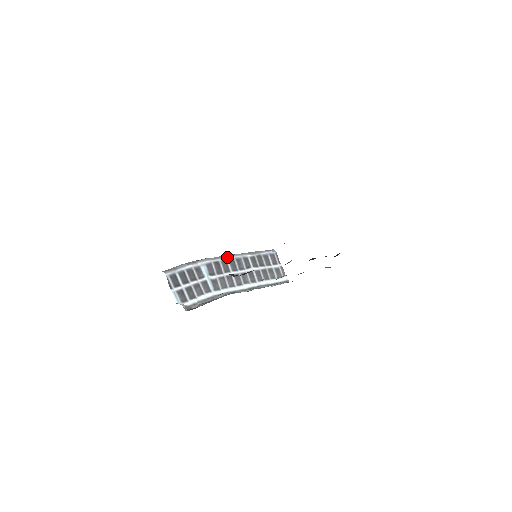
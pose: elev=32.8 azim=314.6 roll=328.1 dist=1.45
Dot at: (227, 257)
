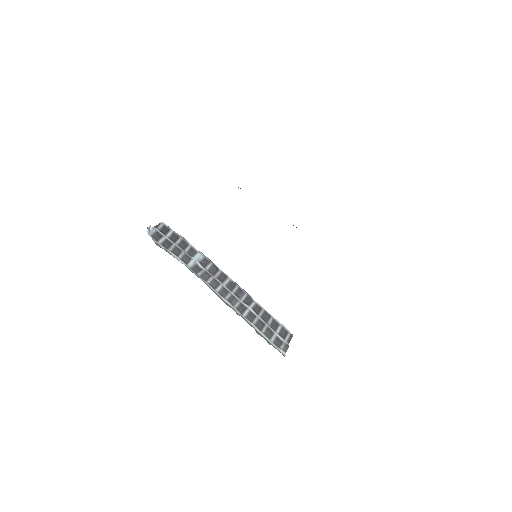
Dot at: (231, 279)
